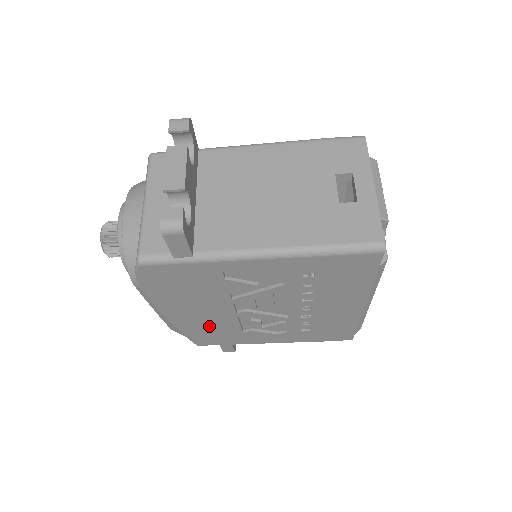
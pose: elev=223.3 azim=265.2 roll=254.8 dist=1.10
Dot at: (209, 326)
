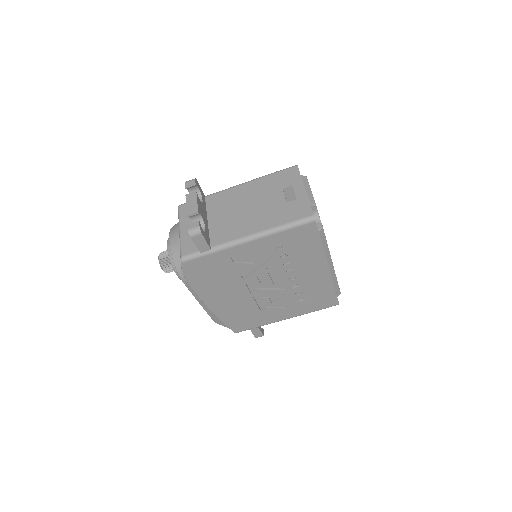
Dot at: (237, 310)
